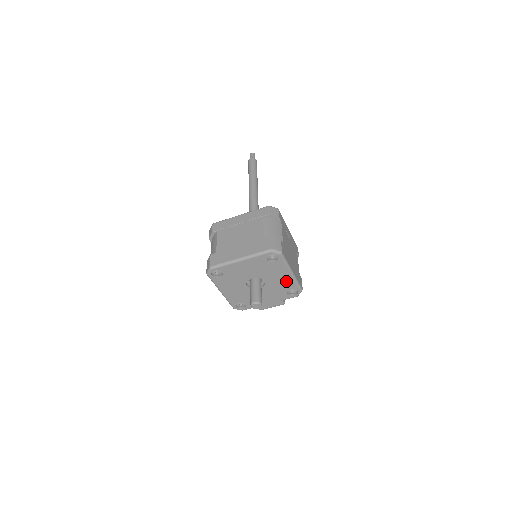
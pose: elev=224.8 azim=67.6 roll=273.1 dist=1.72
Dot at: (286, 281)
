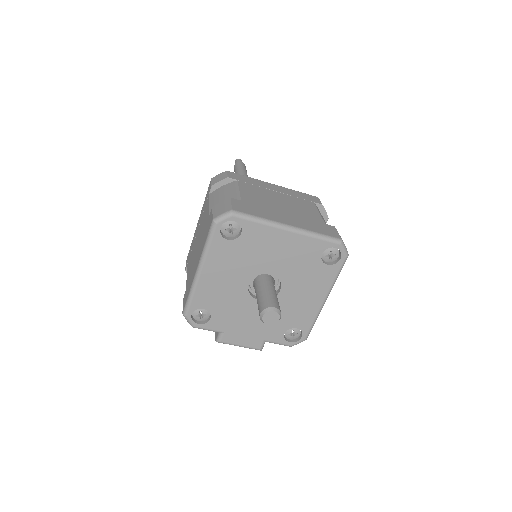
Dot at: (306, 309)
